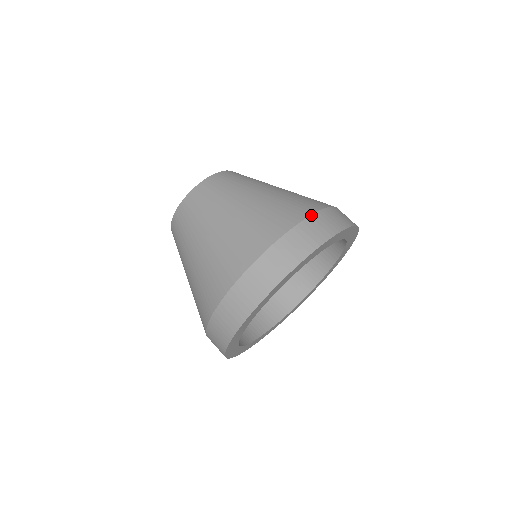
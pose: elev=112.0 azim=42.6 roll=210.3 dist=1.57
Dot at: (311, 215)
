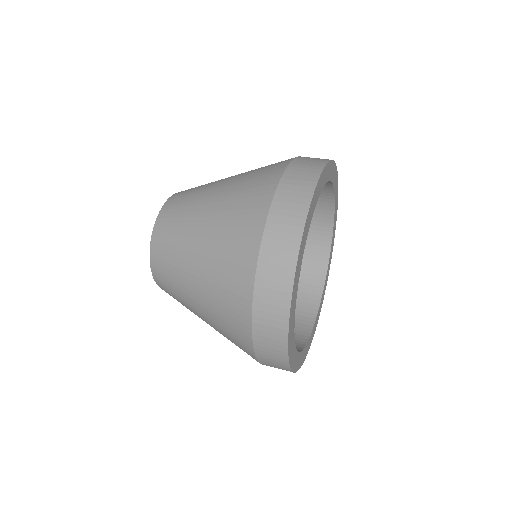
Dot at: occluded
